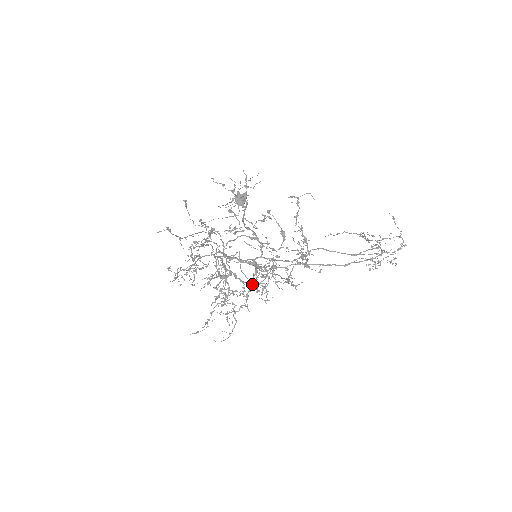
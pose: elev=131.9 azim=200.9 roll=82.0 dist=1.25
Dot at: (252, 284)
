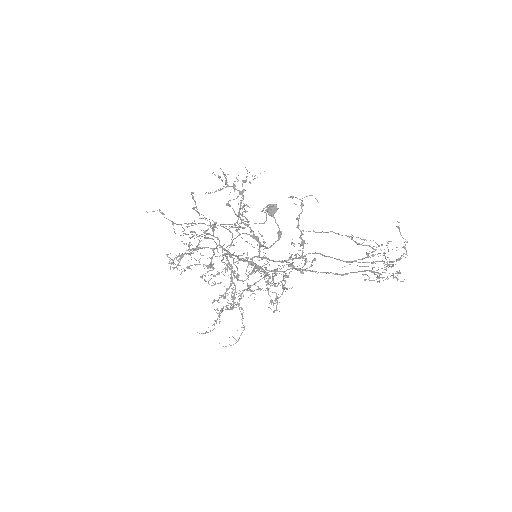
Dot at: occluded
